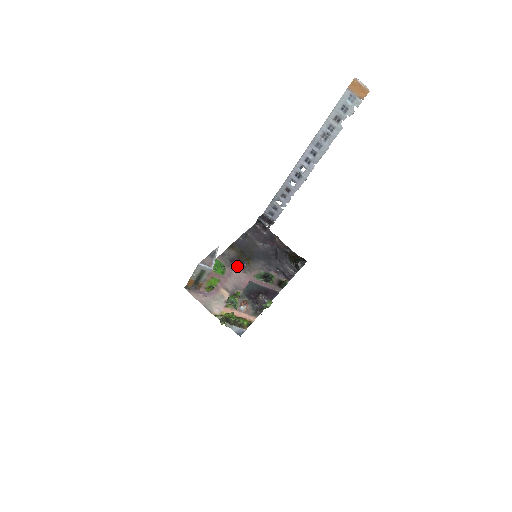
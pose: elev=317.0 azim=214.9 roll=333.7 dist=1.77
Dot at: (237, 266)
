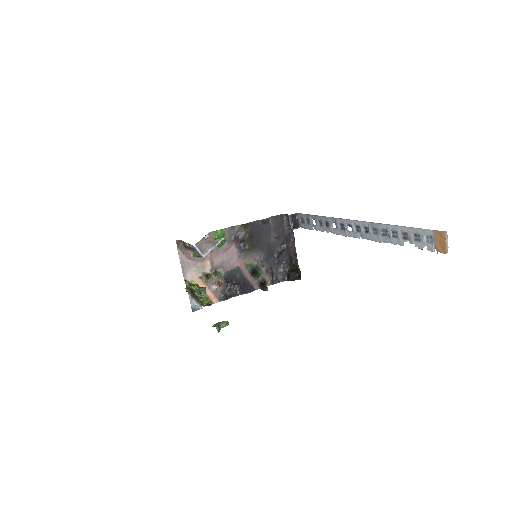
Dot at: (237, 246)
